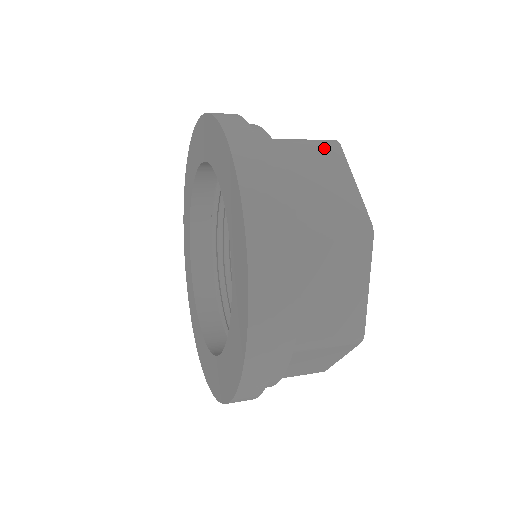
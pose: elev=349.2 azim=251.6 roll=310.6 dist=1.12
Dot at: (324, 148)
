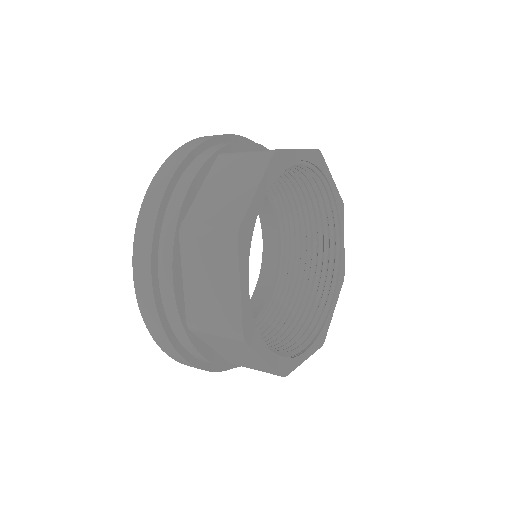
Dot at: (256, 158)
